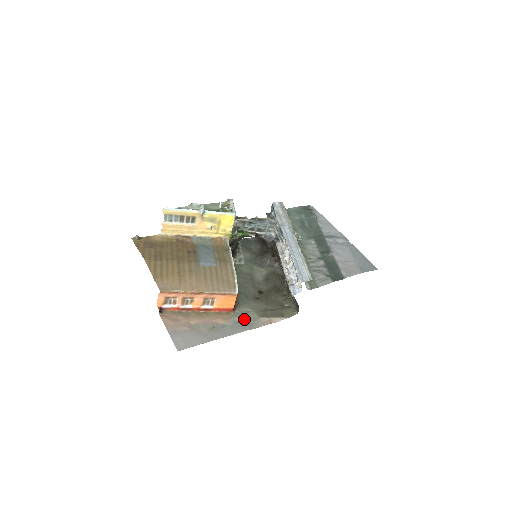
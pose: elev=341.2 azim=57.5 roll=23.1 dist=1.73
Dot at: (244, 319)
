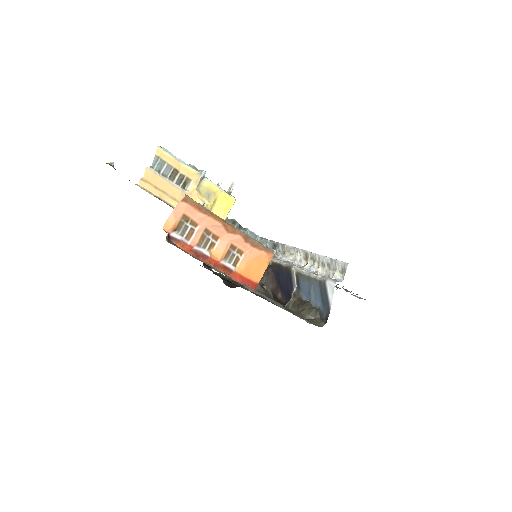
Dot at: (273, 302)
